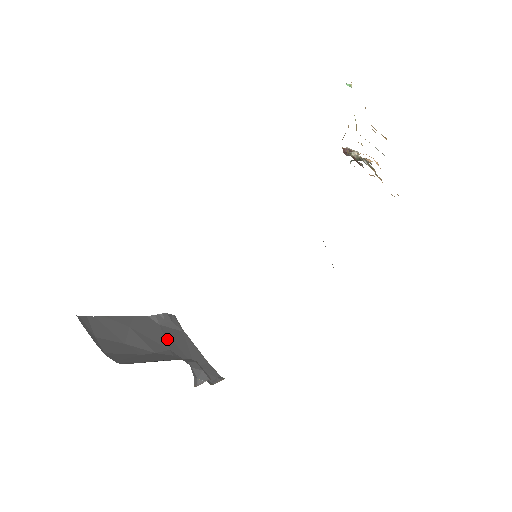
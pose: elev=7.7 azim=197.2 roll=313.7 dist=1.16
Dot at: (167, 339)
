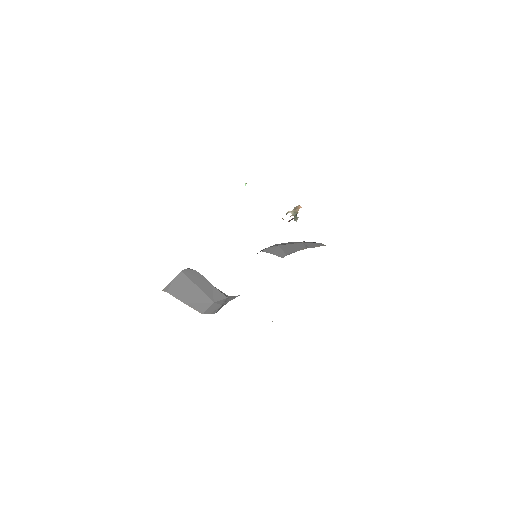
Dot at: occluded
